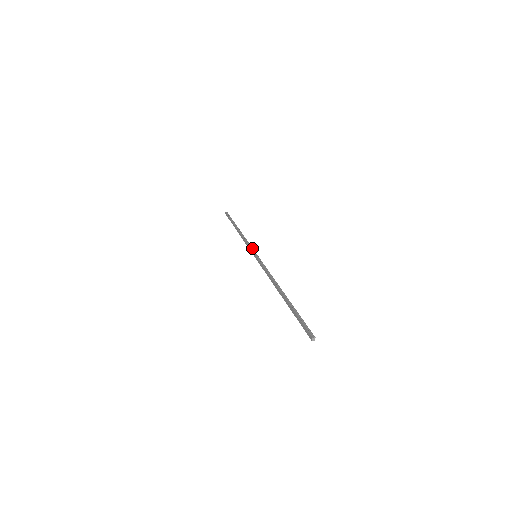
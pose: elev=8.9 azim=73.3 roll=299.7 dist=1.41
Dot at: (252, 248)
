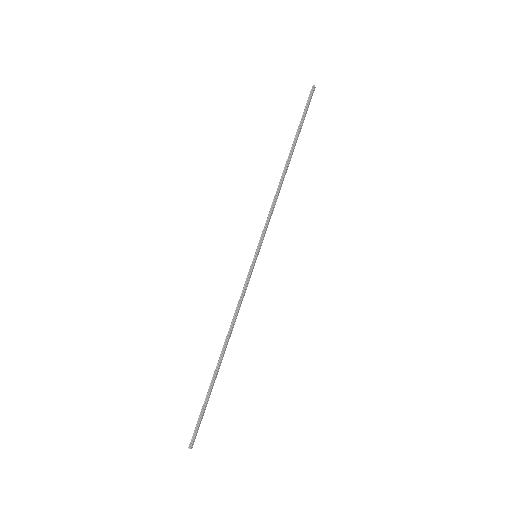
Dot at: (263, 235)
